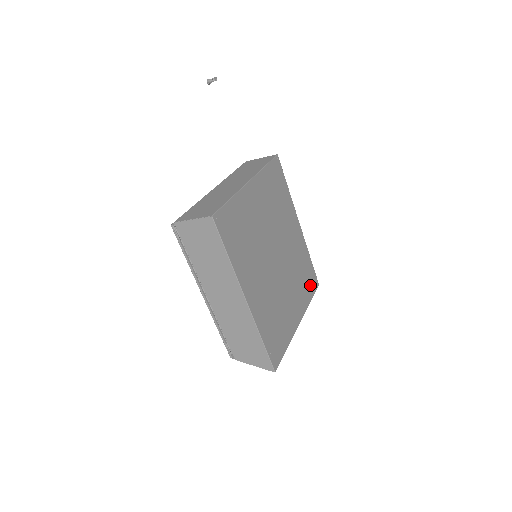
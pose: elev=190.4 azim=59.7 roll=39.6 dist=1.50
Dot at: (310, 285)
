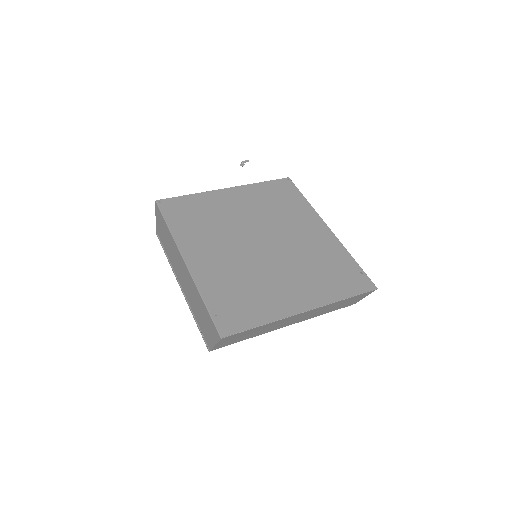
Dot at: (347, 283)
